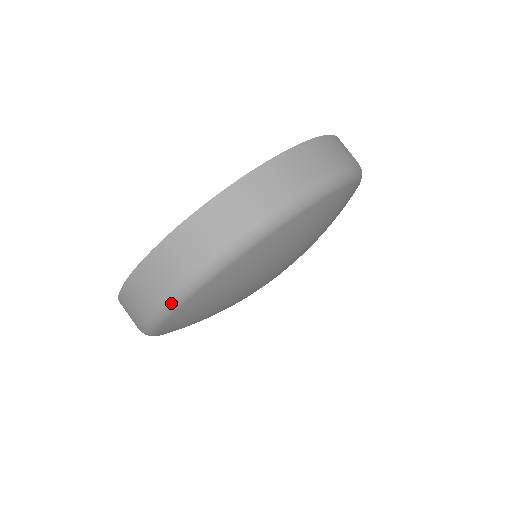
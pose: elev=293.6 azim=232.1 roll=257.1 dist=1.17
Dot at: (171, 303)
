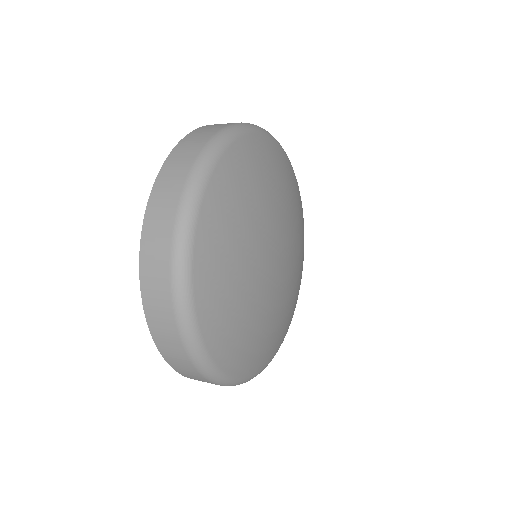
Dot at: (203, 165)
